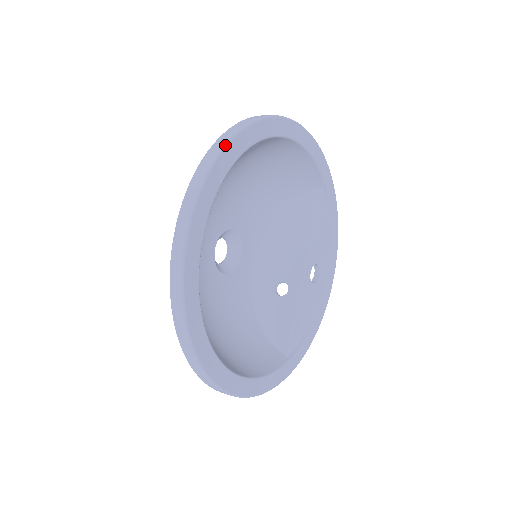
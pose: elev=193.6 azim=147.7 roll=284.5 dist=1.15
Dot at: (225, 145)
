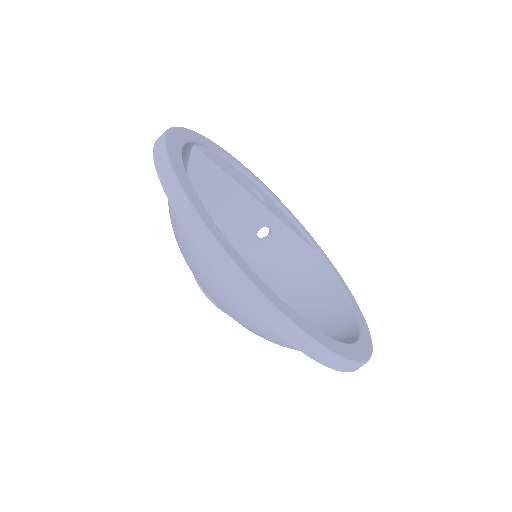
Dot at: (249, 281)
